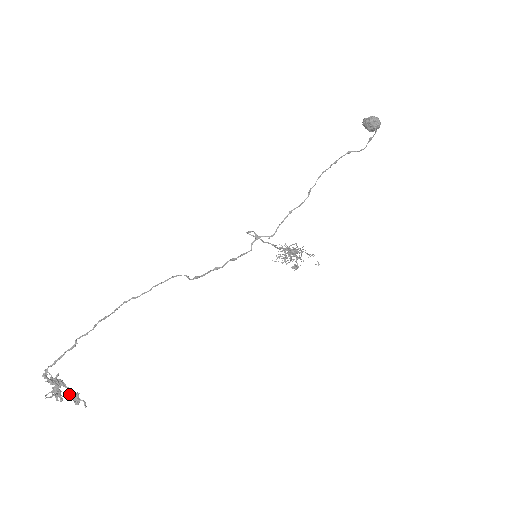
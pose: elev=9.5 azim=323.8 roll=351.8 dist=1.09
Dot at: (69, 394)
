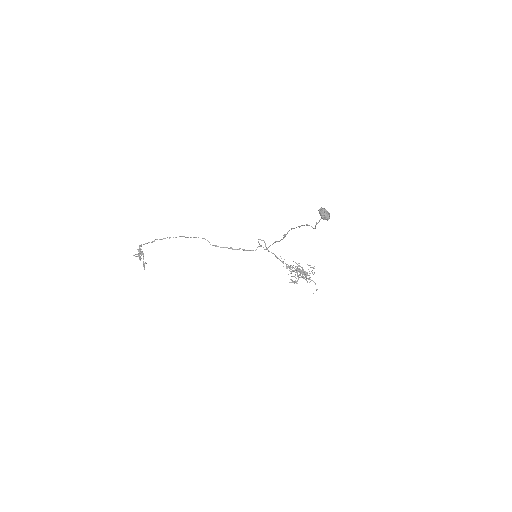
Dot at: occluded
